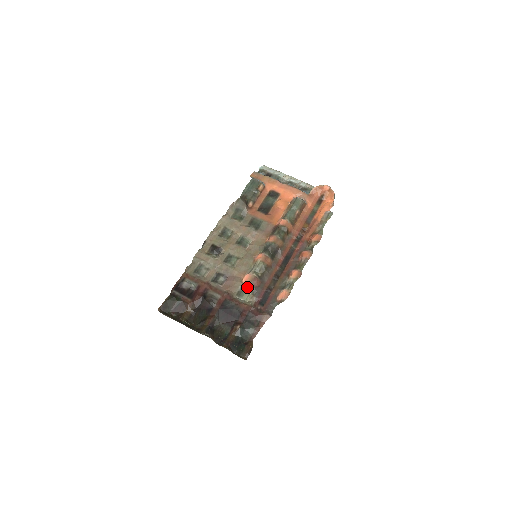
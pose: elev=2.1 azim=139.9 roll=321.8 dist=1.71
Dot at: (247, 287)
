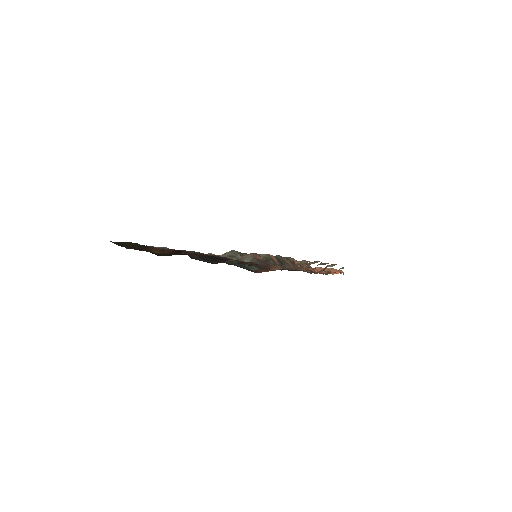
Dot at: (245, 259)
